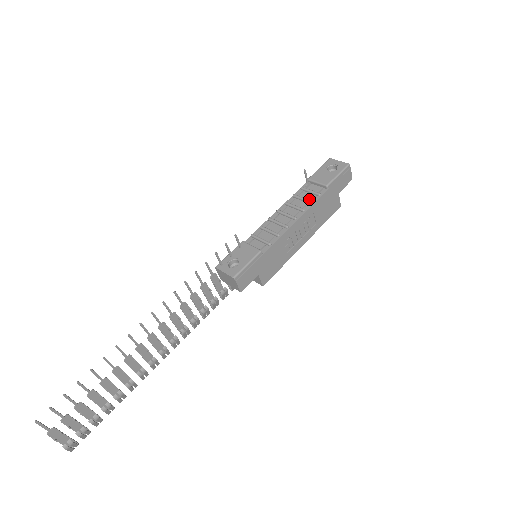
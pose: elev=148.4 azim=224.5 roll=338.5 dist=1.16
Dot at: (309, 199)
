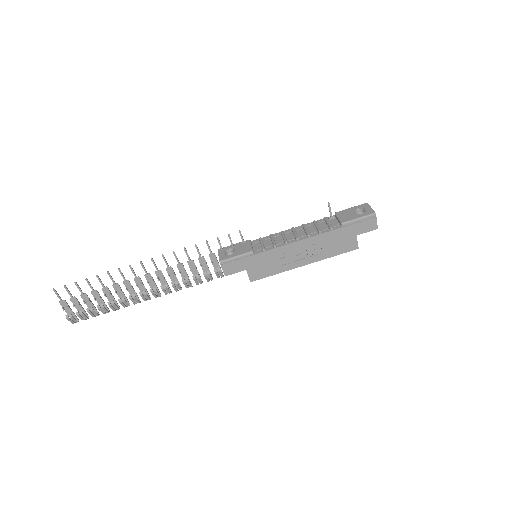
Dot at: (322, 229)
